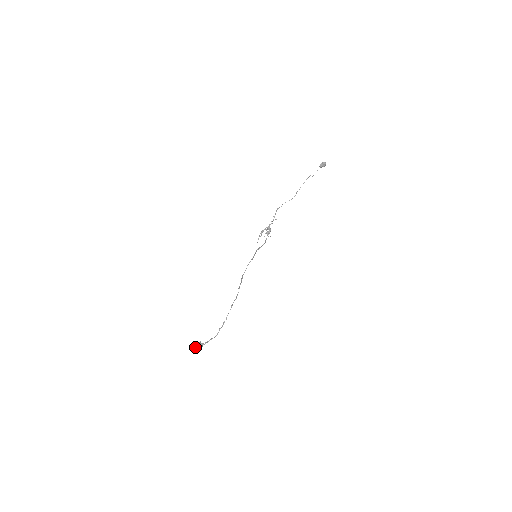
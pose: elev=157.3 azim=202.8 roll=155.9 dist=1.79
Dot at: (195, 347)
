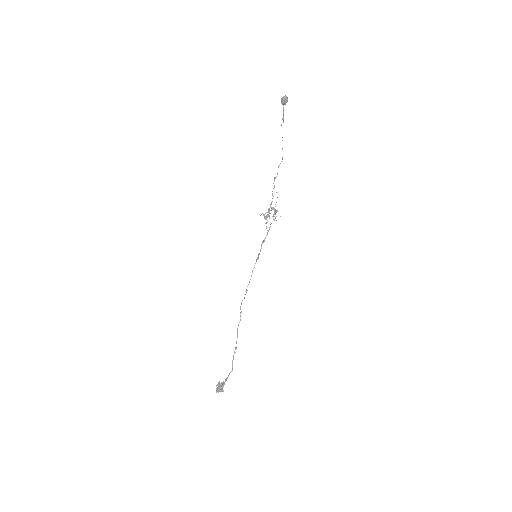
Dot at: (217, 388)
